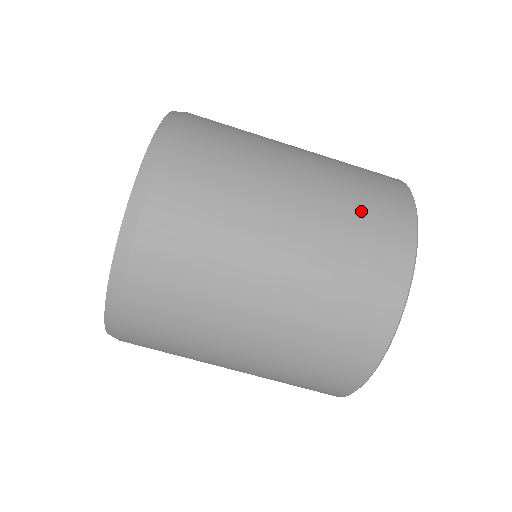
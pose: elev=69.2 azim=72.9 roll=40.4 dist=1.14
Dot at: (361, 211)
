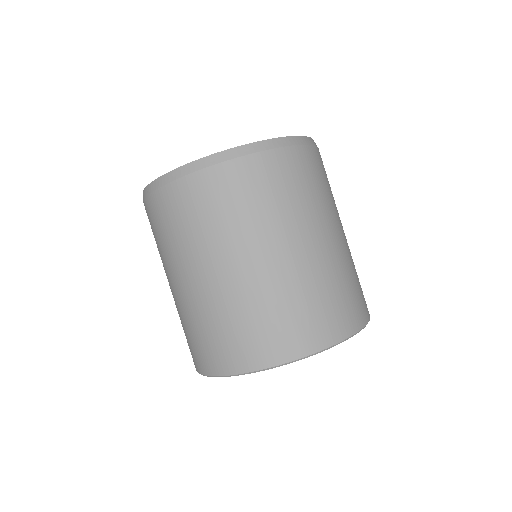
Dot at: occluded
